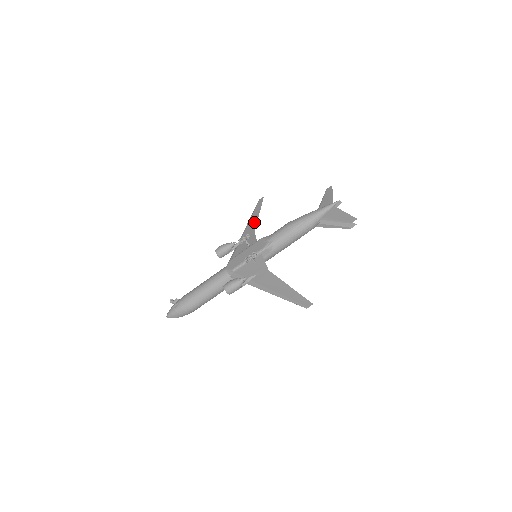
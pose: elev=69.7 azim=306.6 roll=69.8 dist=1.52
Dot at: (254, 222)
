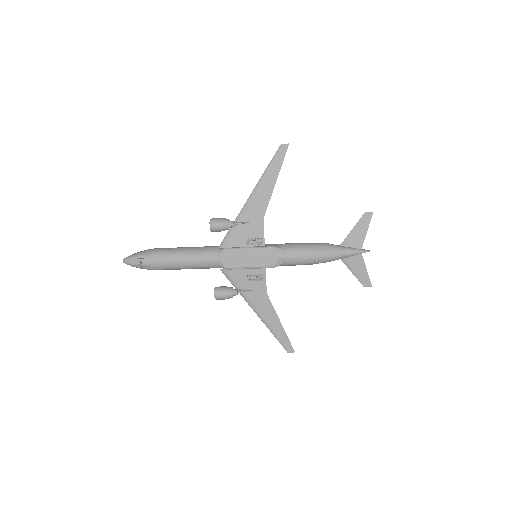
Dot at: (266, 195)
